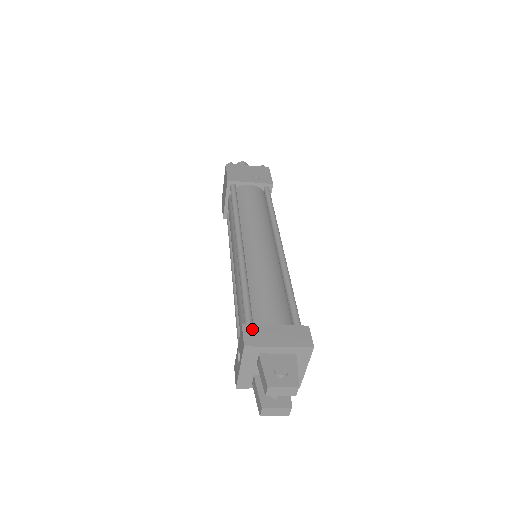
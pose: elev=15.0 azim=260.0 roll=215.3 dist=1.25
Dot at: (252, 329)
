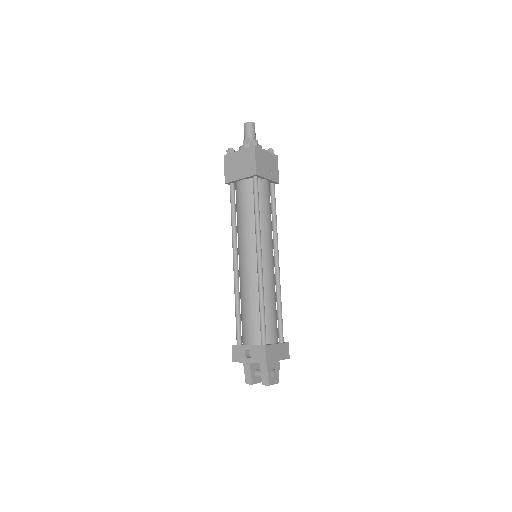
Dot at: (269, 349)
